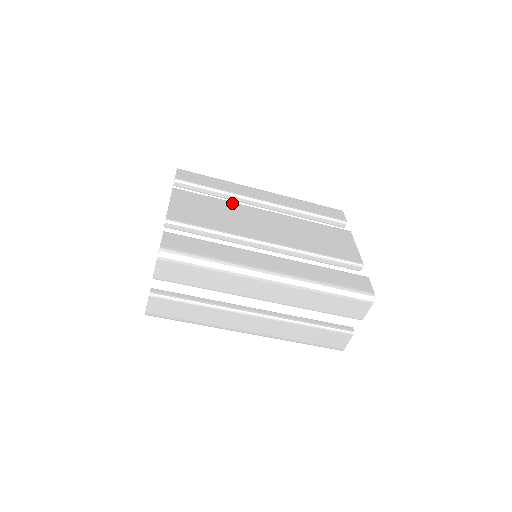
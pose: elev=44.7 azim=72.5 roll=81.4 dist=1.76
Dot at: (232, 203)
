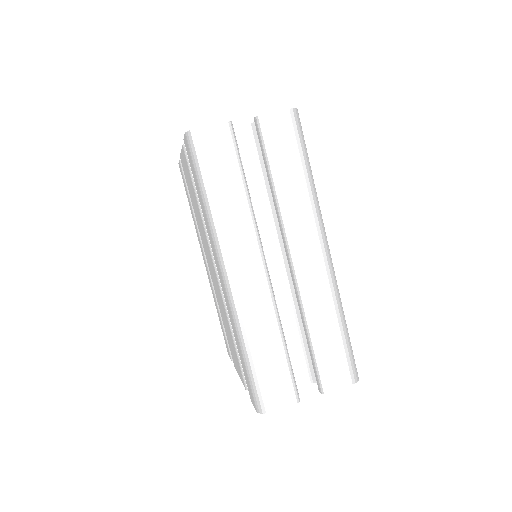
Dot at: occluded
